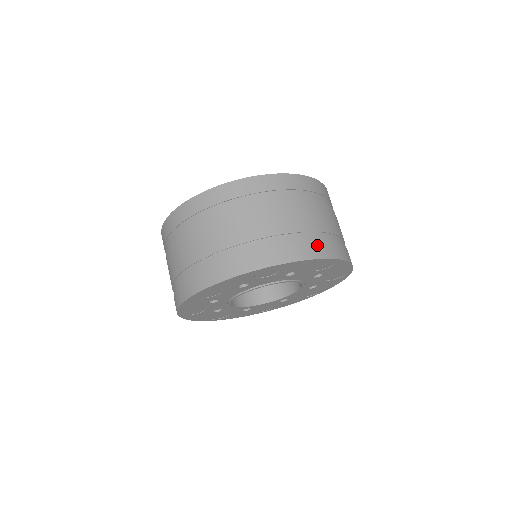
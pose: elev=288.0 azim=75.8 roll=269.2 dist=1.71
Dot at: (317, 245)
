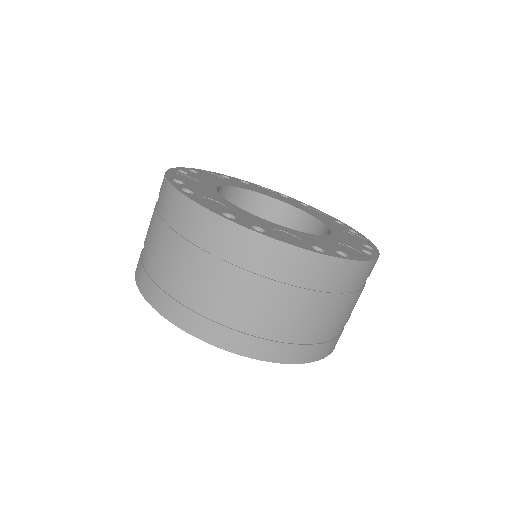
Dot at: (312, 348)
